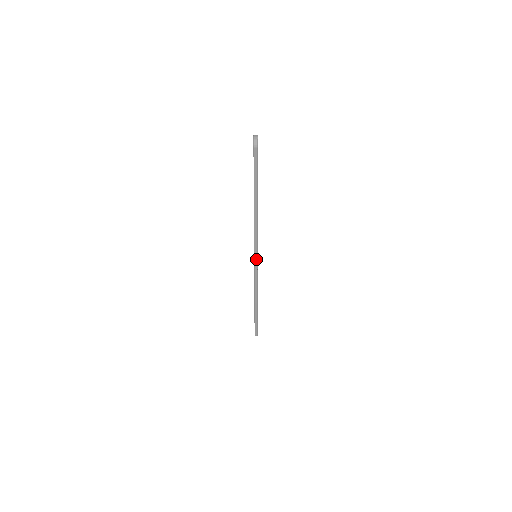
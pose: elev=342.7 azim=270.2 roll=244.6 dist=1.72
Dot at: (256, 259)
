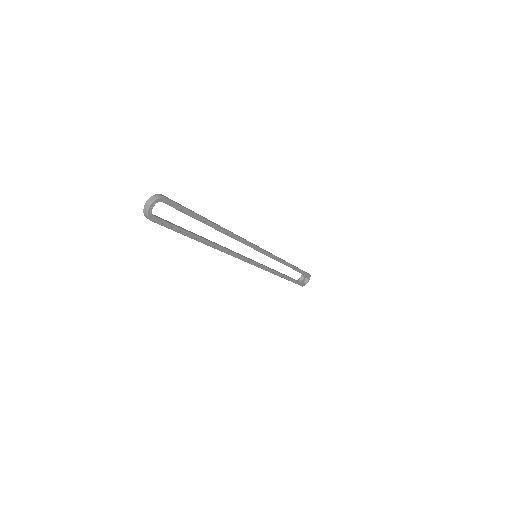
Dot at: (250, 263)
